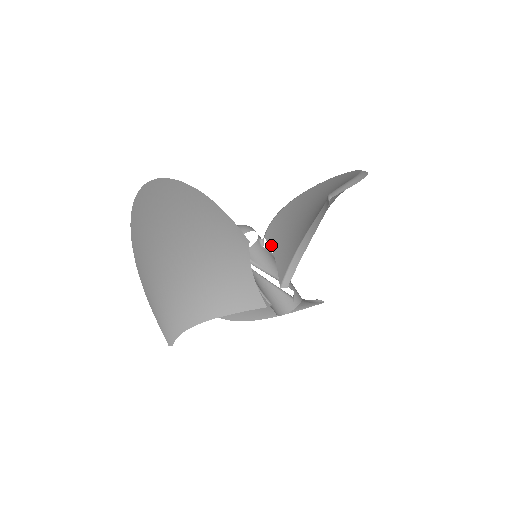
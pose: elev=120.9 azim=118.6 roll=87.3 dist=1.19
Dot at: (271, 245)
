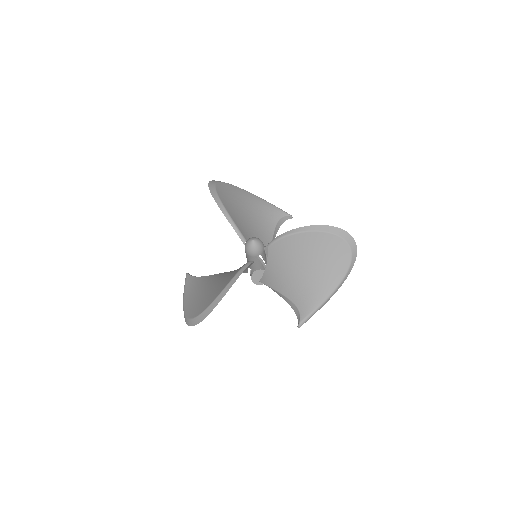
Dot at: (268, 259)
